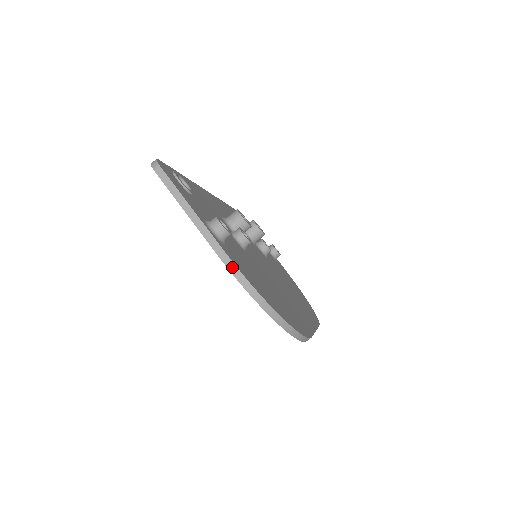
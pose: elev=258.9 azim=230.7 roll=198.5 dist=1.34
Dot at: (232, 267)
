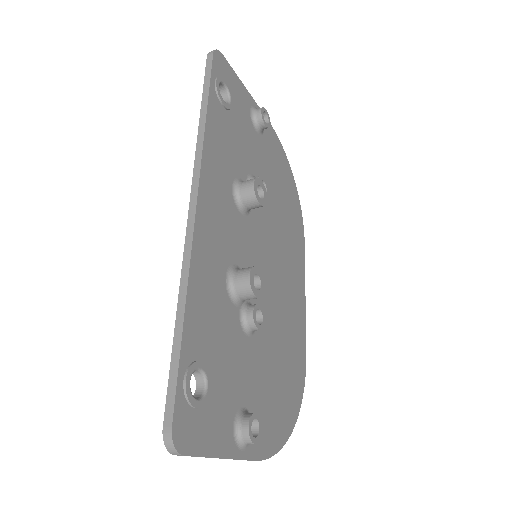
Dot at: occluded
